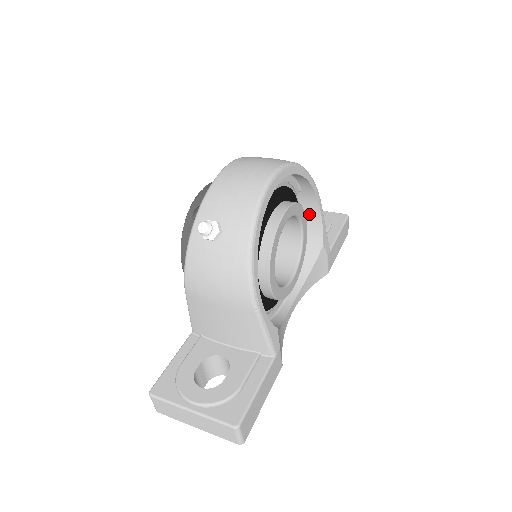
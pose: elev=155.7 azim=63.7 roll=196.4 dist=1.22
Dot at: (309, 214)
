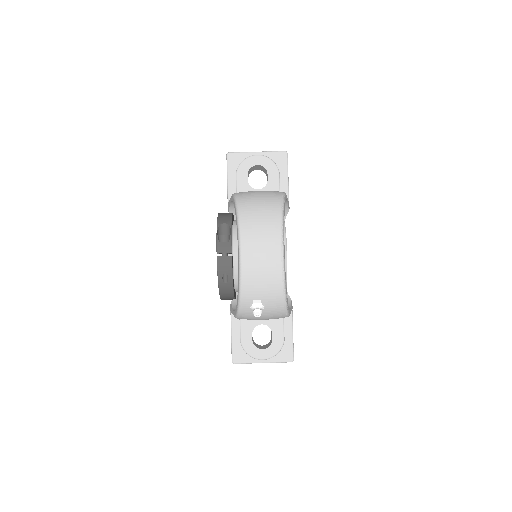
Dot at: occluded
